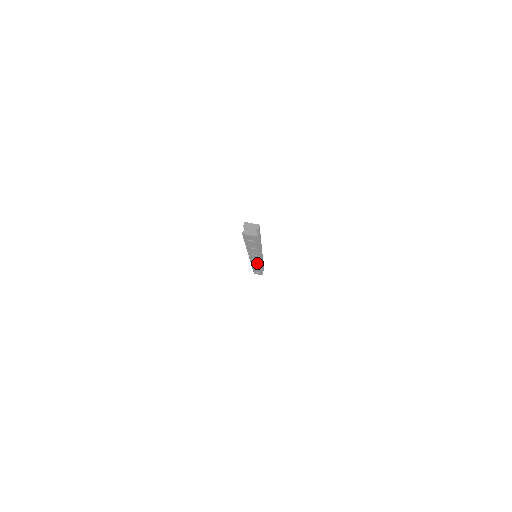
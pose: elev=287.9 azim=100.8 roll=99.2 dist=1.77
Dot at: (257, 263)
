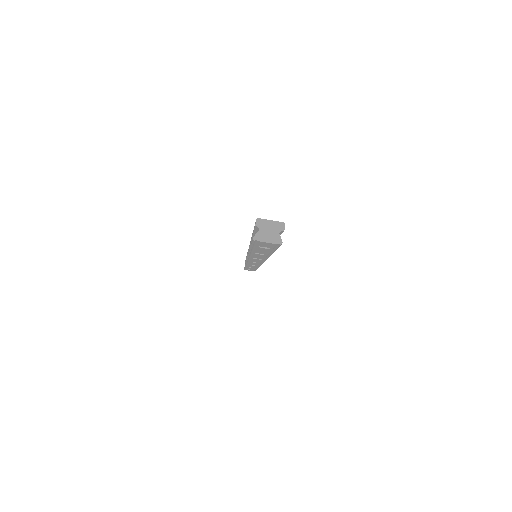
Dot at: (256, 264)
